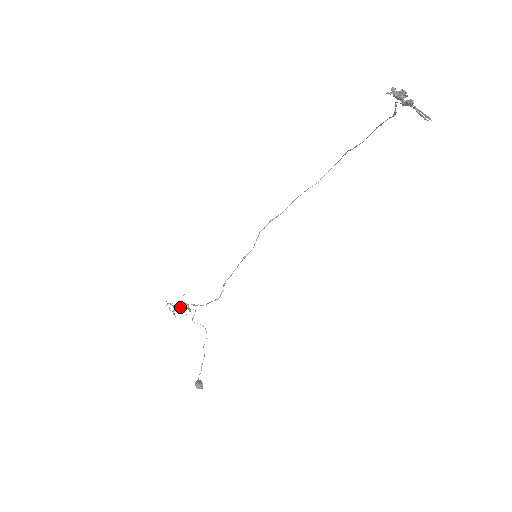
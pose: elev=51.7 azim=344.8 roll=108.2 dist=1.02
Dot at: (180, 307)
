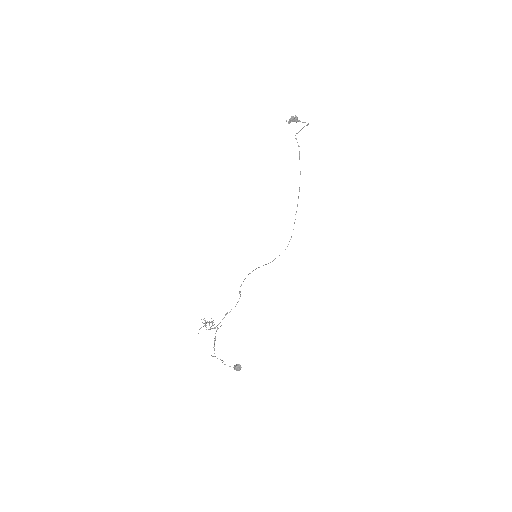
Dot at: occluded
